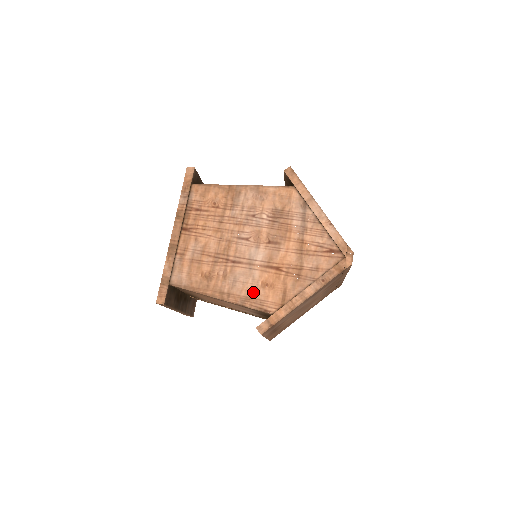
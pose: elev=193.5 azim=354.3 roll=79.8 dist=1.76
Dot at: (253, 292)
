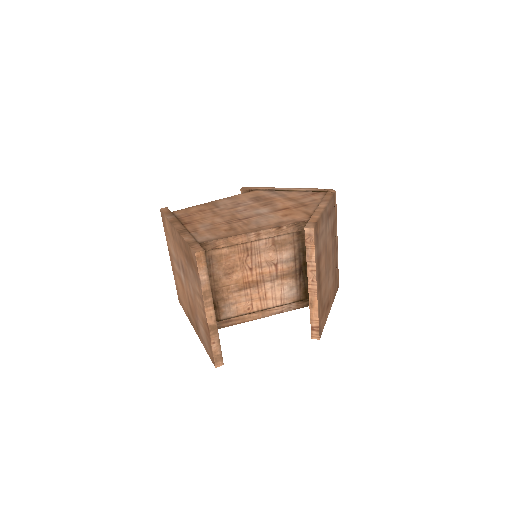
Dot at: (280, 220)
